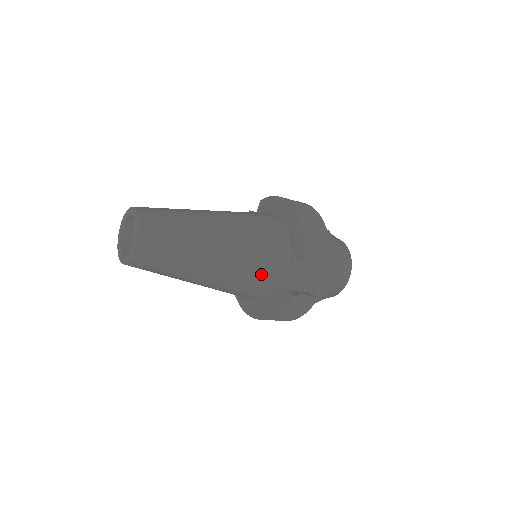
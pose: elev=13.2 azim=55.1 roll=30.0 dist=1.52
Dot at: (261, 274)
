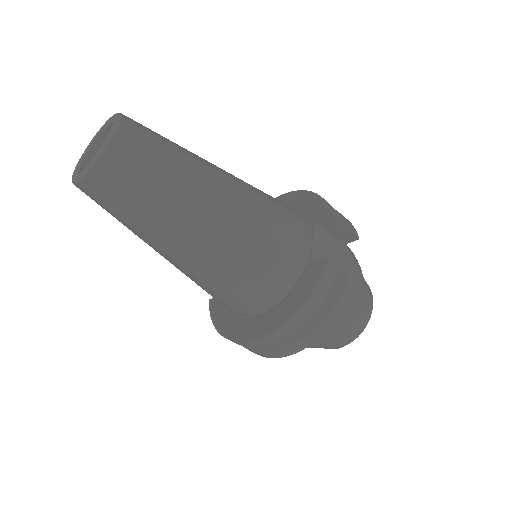
Dot at: (280, 233)
